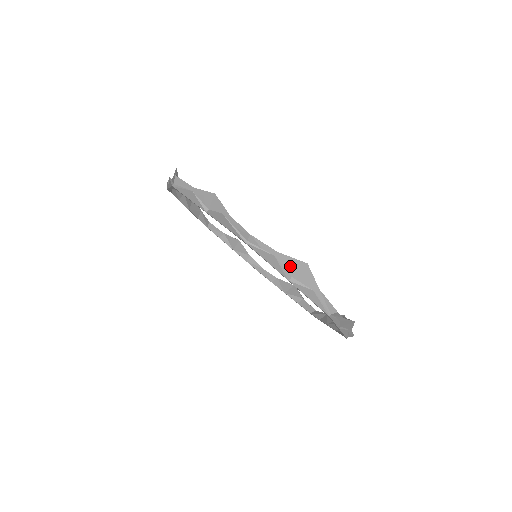
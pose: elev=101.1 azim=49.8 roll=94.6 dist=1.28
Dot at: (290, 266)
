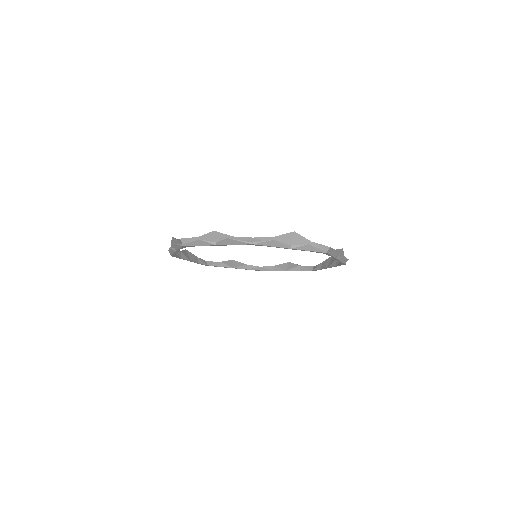
Dot at: (286, 240)
